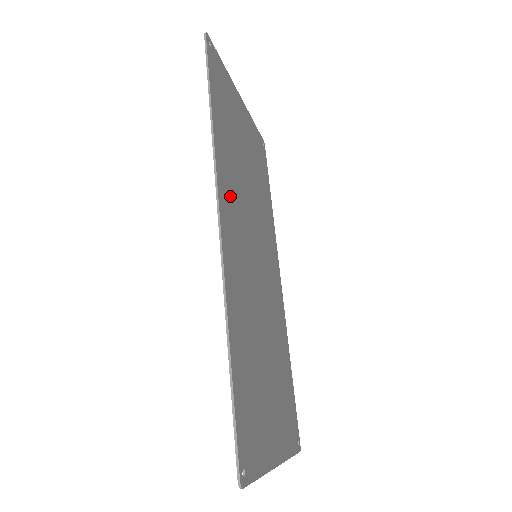
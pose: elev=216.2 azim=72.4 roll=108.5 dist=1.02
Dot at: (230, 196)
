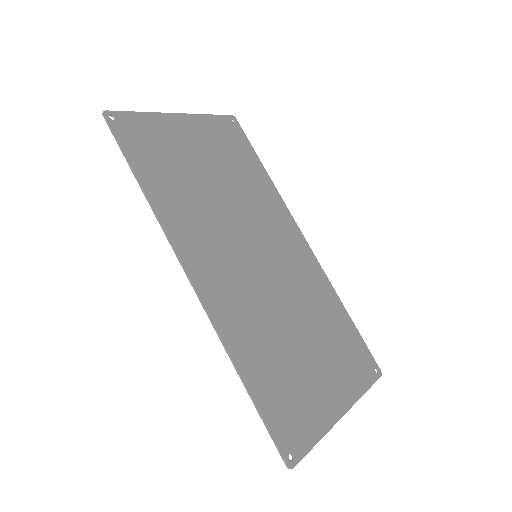
Dot at: (196, 240)
